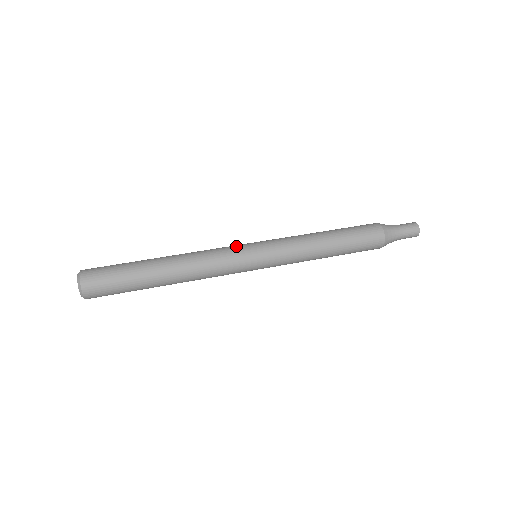
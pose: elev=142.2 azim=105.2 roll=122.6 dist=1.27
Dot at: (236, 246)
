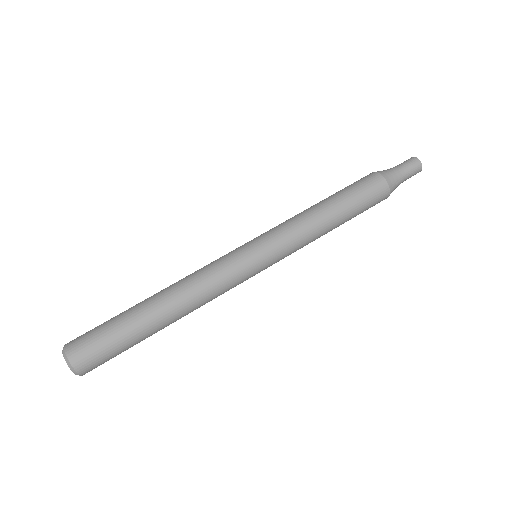
Dot at: (231, 254)
